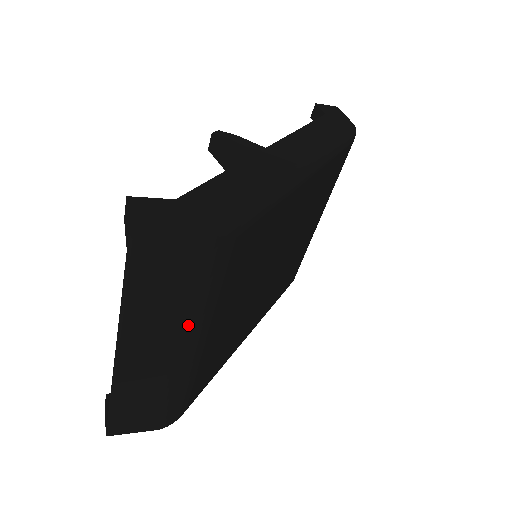
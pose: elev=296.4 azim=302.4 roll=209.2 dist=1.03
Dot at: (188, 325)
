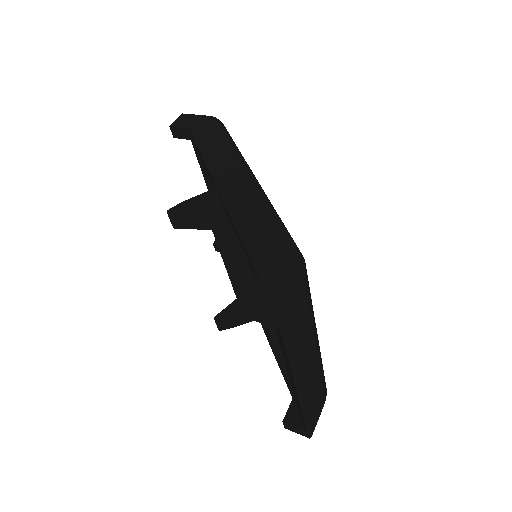
Dot at: (313, 330)
